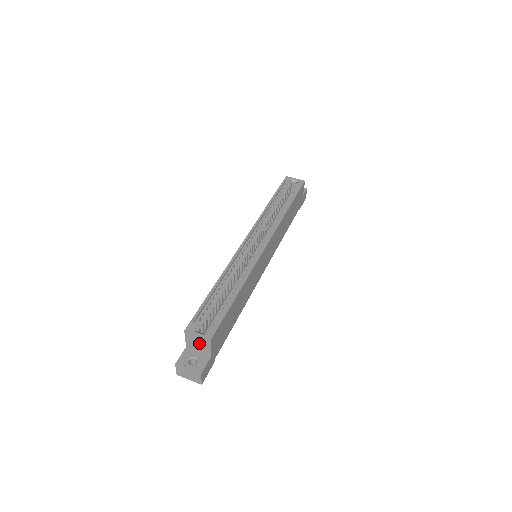
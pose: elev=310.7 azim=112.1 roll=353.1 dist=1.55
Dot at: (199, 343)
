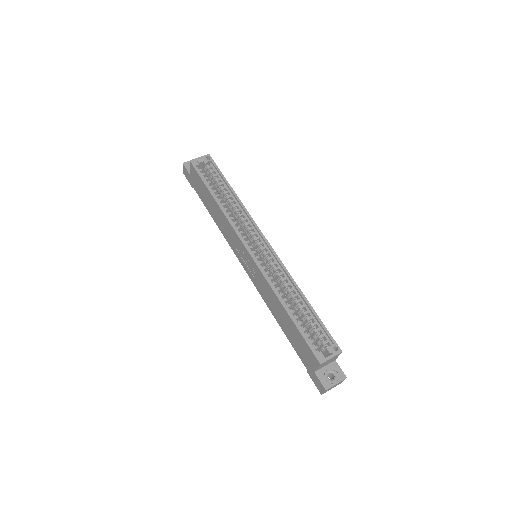
Dot at: (329, 361)
